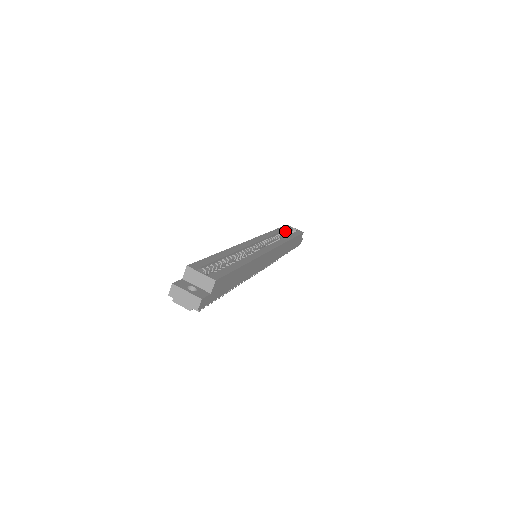
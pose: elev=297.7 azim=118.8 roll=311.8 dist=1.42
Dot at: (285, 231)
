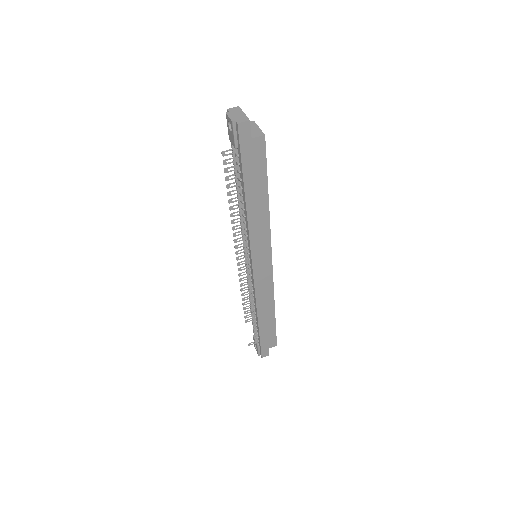
Dot at: occluded
